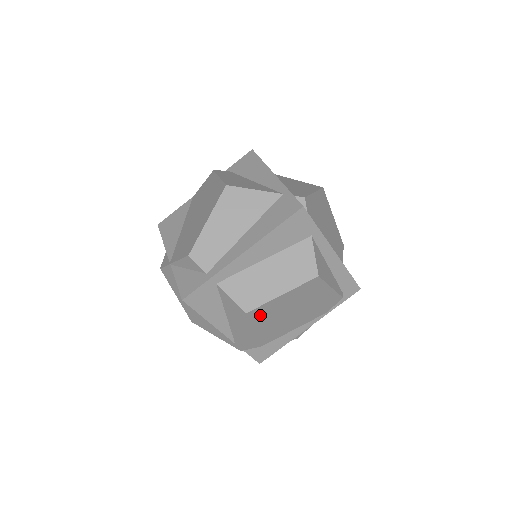
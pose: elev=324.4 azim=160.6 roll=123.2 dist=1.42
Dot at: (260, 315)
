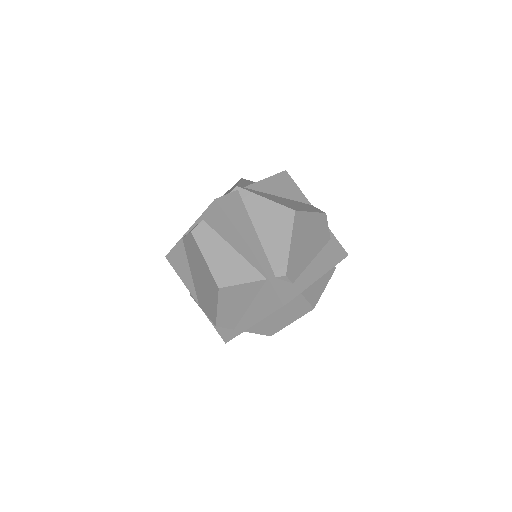
Dot at: occluded
